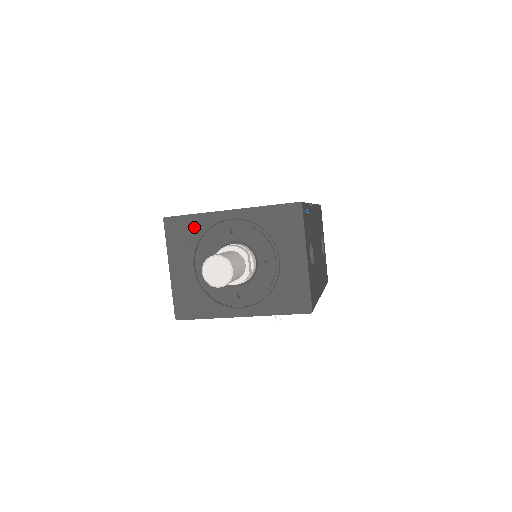
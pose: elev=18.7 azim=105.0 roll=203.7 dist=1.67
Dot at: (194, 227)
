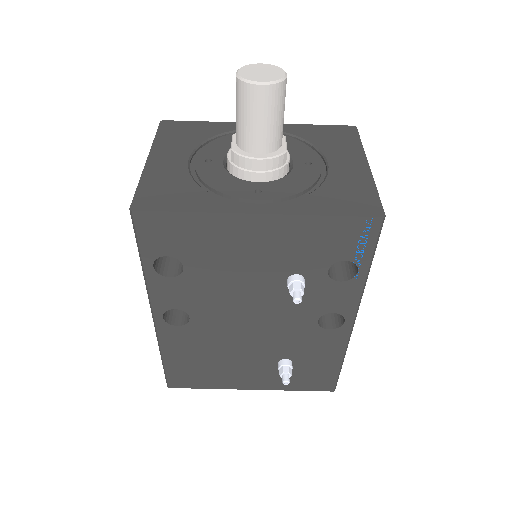
Dot at: (203, 130)
